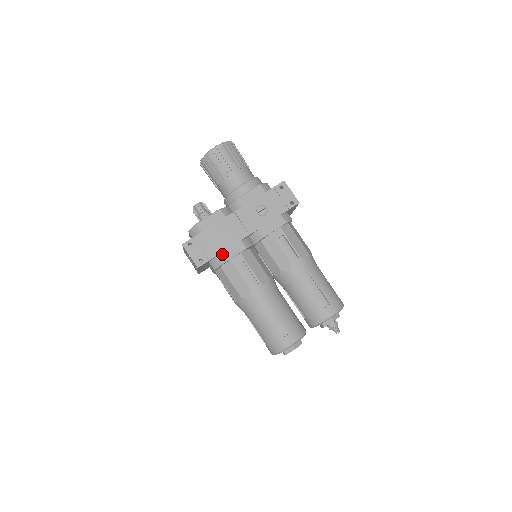
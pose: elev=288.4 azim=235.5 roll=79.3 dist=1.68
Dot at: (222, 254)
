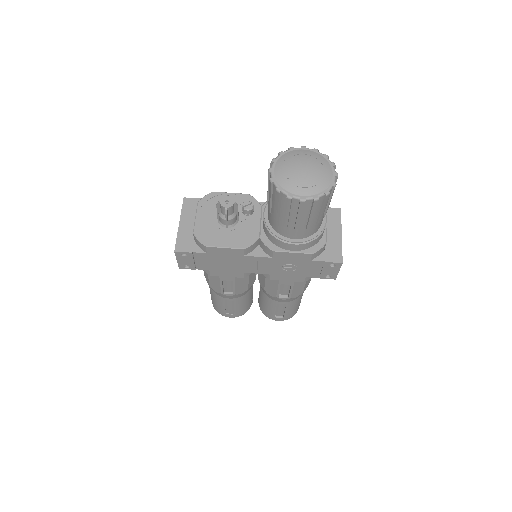
Dot at: (214, 271)
